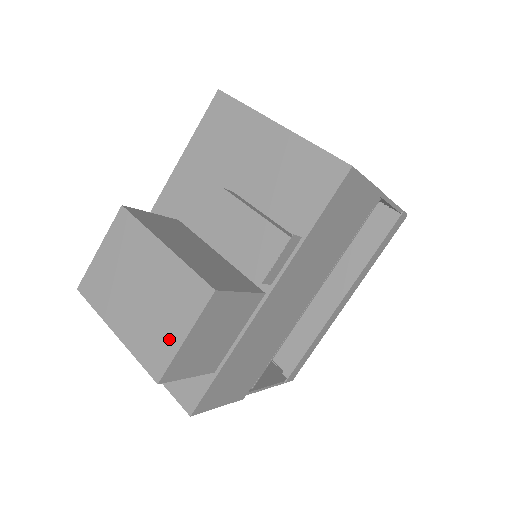
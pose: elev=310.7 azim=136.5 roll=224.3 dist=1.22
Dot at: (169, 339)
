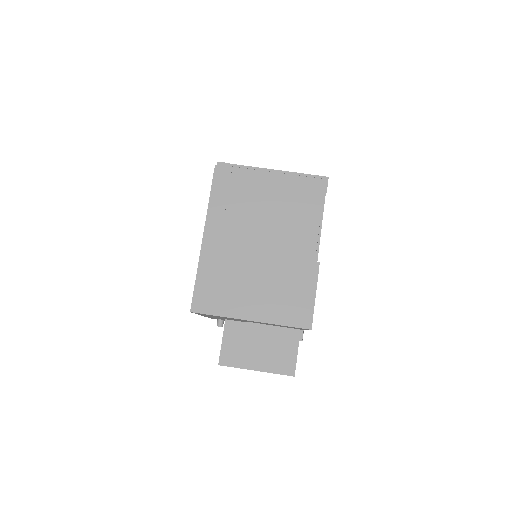
Dot at: occluded
